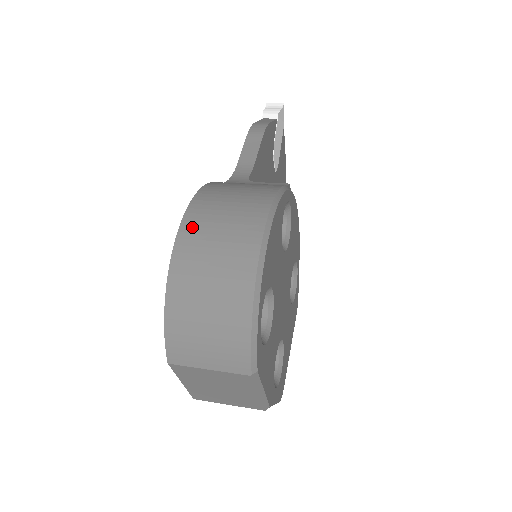
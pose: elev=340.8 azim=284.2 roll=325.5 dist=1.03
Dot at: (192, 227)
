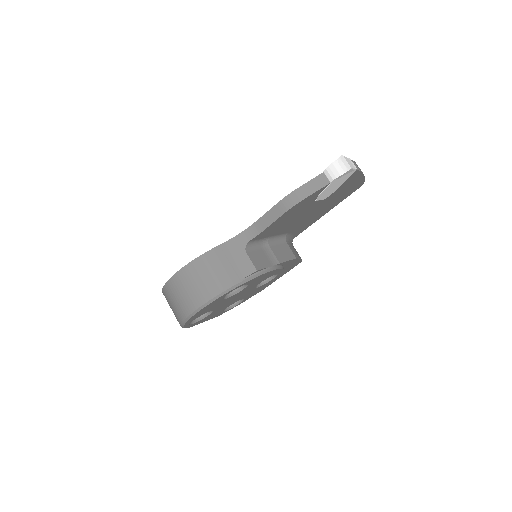
Dot at: (174, 283)
